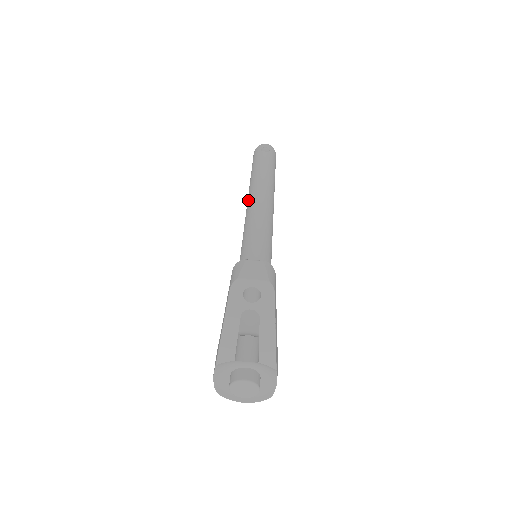
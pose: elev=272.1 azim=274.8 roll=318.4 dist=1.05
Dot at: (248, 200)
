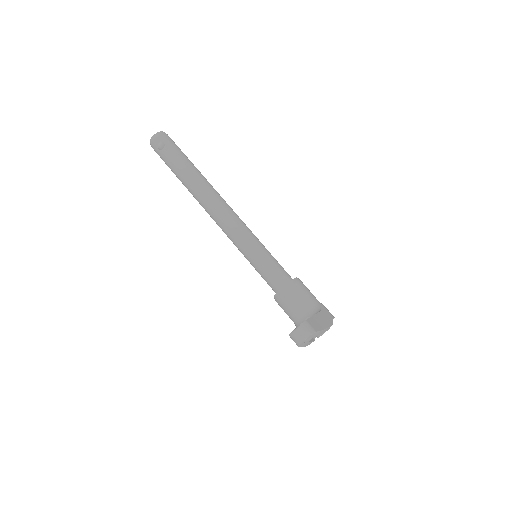
Dot at: occluded
